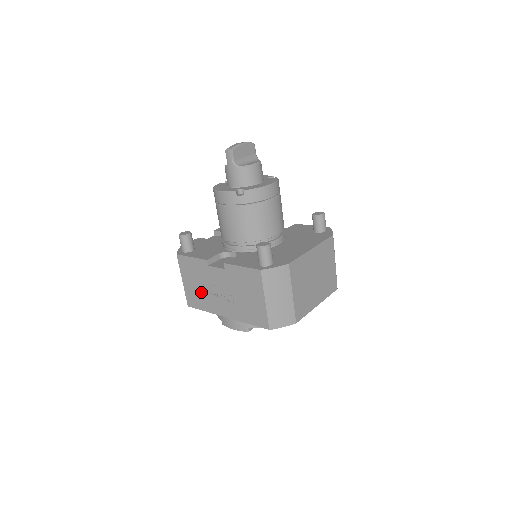
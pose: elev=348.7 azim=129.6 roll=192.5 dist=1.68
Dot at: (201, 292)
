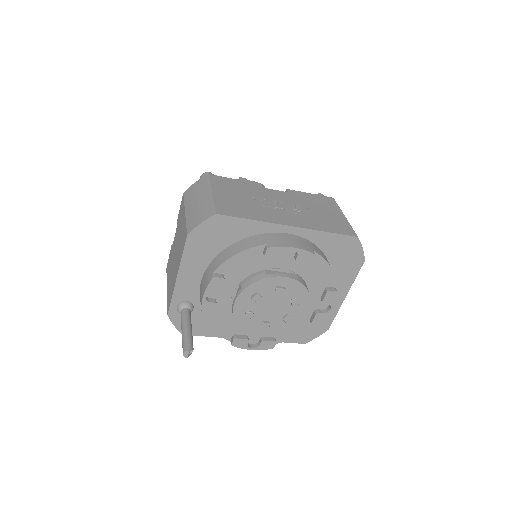
Dot at: (248, 204)
